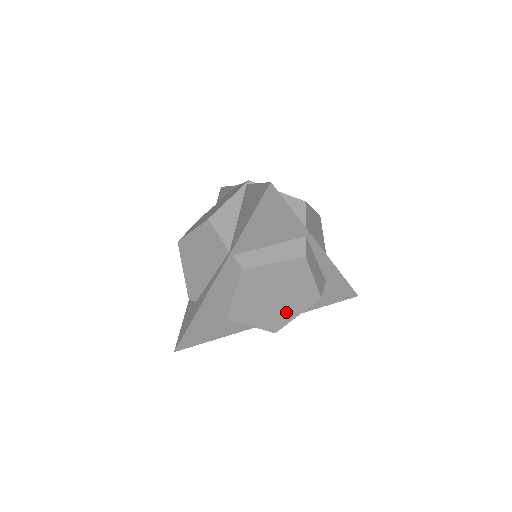
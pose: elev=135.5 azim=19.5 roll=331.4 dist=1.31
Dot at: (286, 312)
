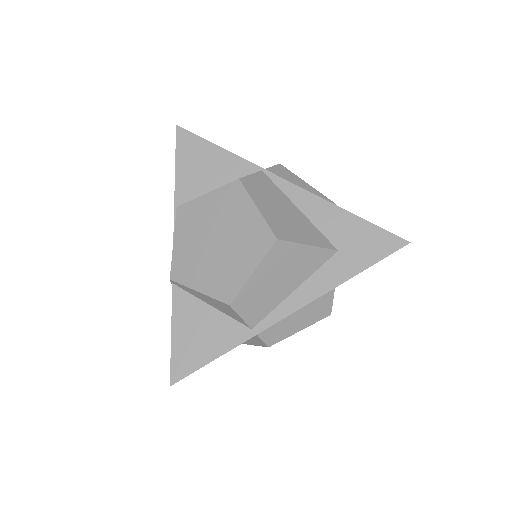
Dot at: occluded
